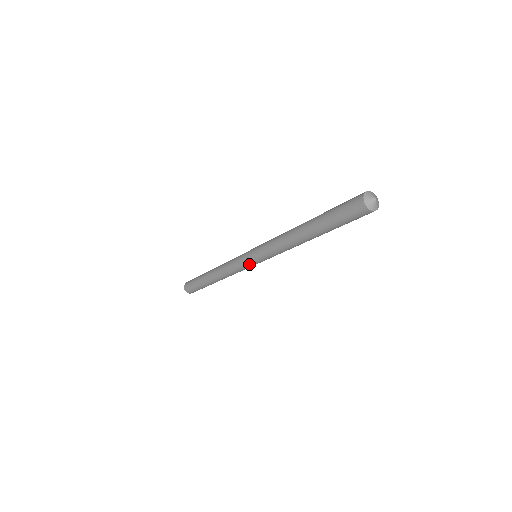
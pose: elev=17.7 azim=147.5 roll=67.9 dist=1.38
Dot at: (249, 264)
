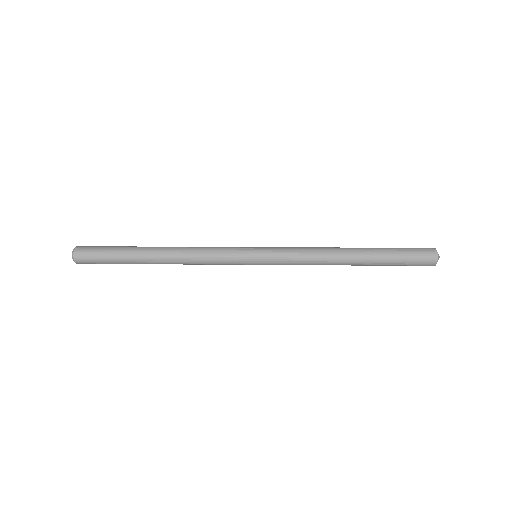
Dot at: (247, 264)
